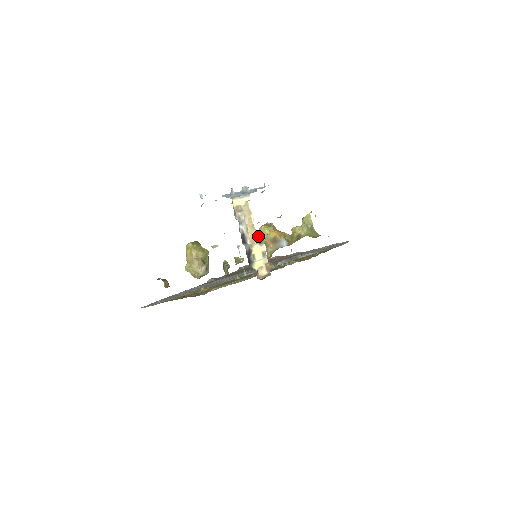
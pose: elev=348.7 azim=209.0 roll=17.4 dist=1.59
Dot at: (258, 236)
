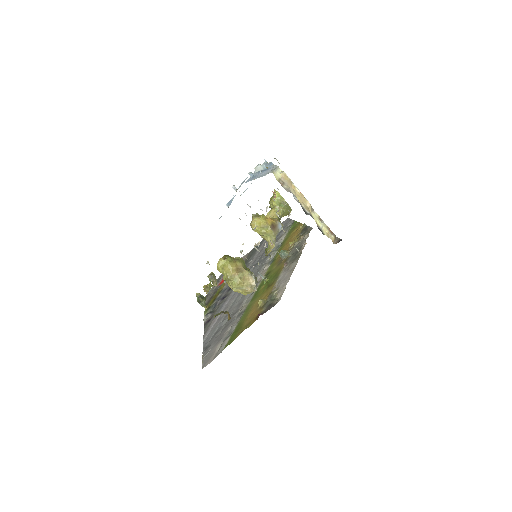
Dot at: (255, 231)
